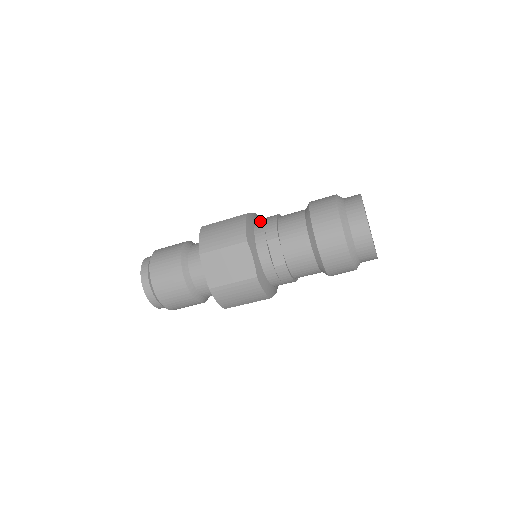
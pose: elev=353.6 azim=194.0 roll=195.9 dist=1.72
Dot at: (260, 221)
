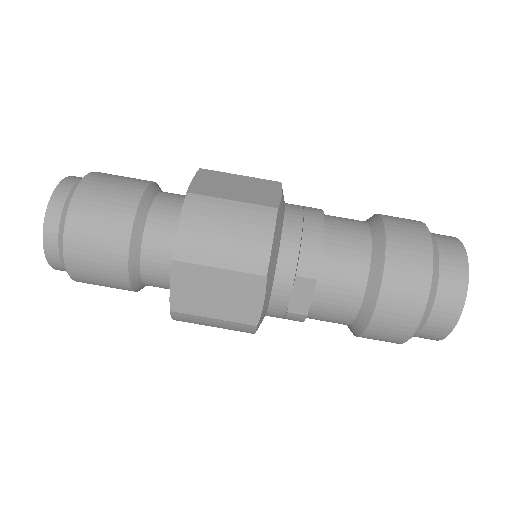
Dot at: (293, 225)
